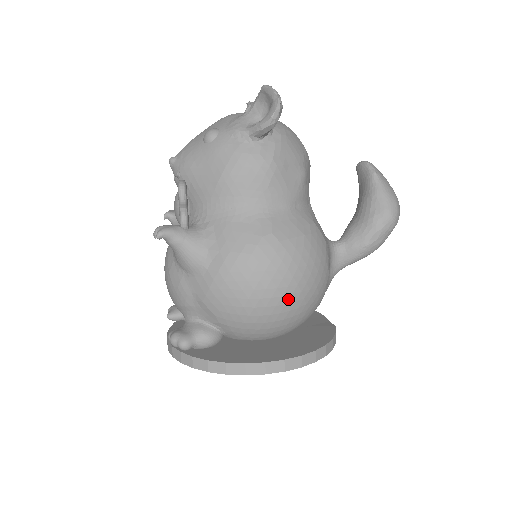
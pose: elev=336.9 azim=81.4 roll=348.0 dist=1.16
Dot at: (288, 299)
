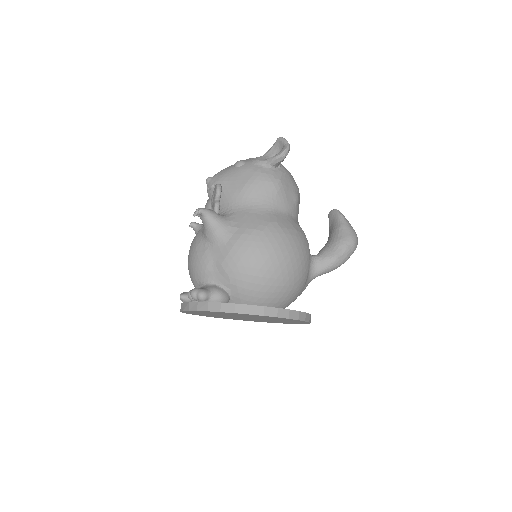
Dot at: (283, 268)
